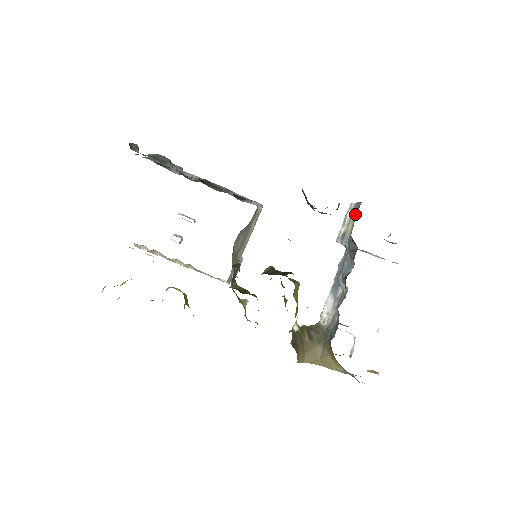
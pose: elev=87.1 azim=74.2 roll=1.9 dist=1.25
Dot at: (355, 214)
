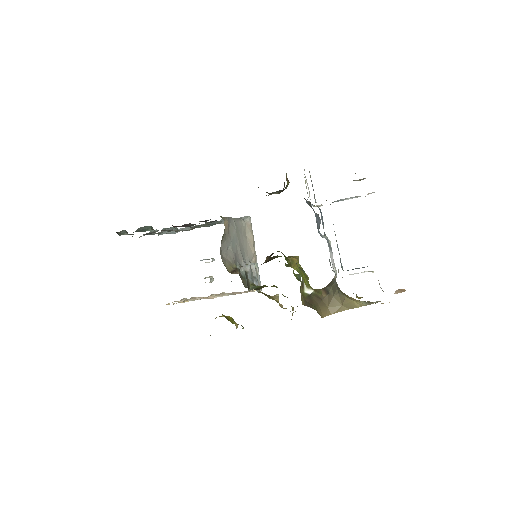
Dot at: occluded
